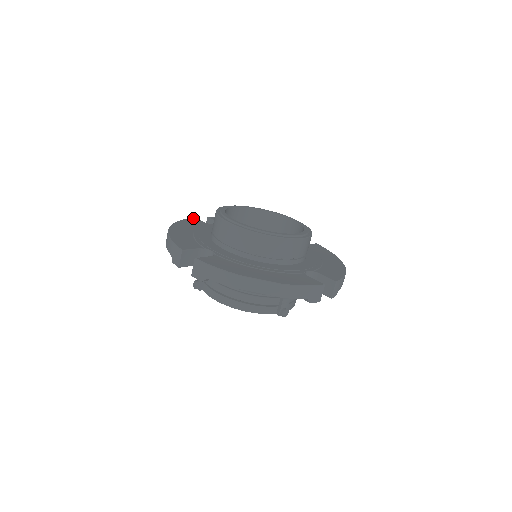
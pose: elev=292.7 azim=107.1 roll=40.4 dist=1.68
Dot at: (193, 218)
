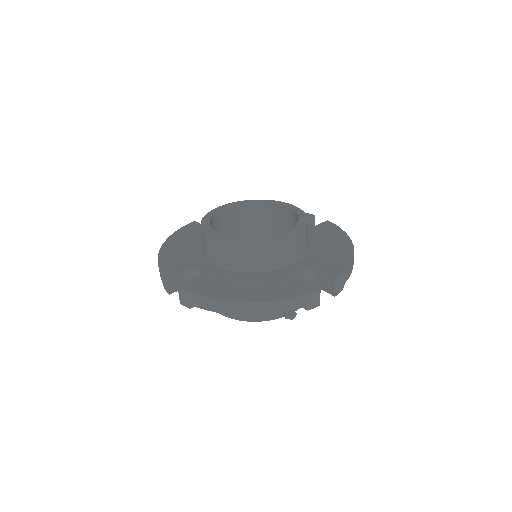
Dot at: (191, 223)
